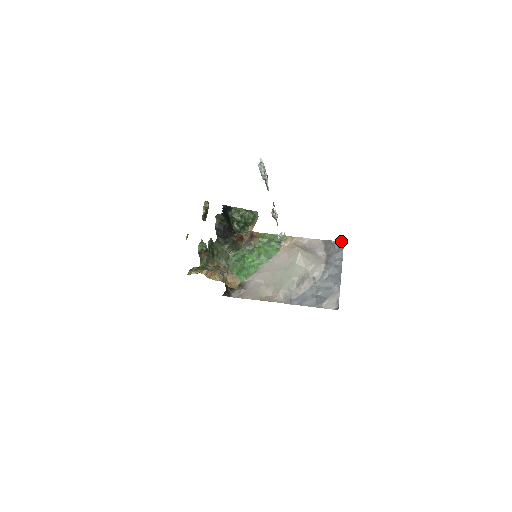
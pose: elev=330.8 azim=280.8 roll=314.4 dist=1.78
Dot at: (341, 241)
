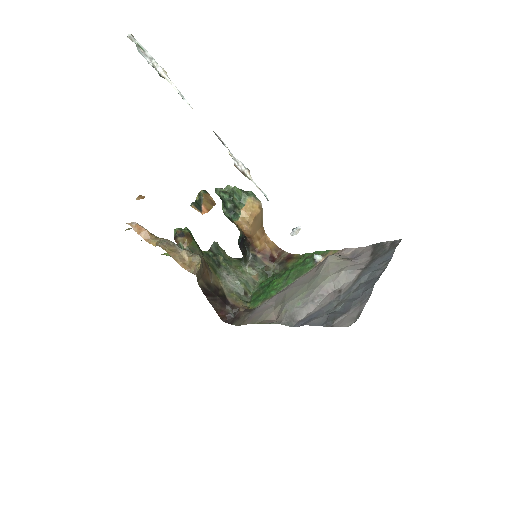
Dot at: occluded
